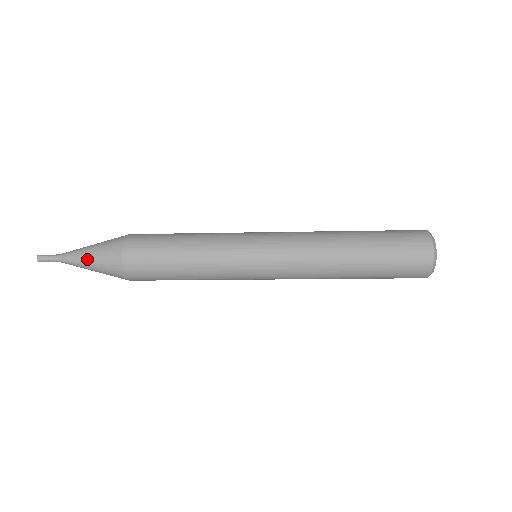
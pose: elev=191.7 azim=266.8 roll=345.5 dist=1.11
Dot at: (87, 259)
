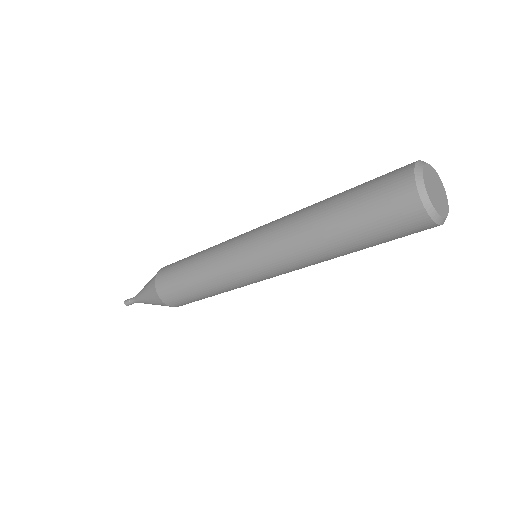
Dot at: (145, 286)
